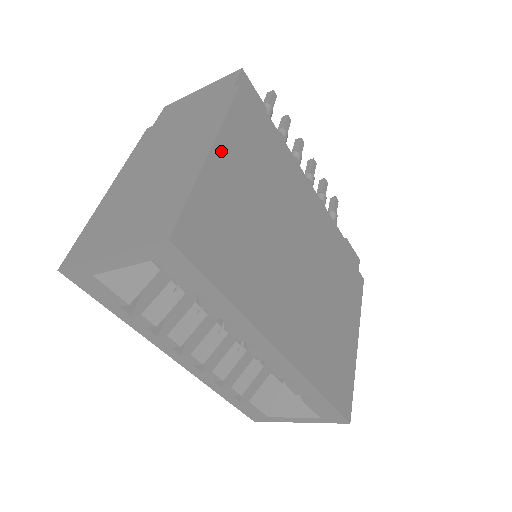
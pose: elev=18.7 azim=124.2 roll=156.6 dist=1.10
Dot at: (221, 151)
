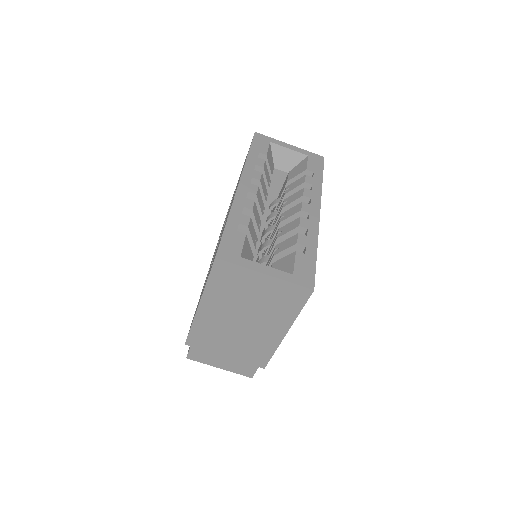
Dot at: occluded
